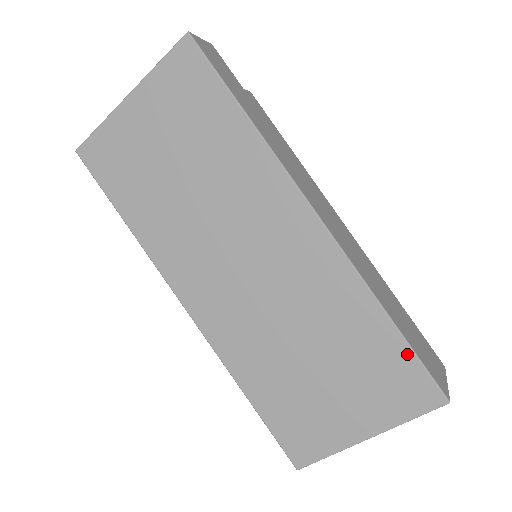
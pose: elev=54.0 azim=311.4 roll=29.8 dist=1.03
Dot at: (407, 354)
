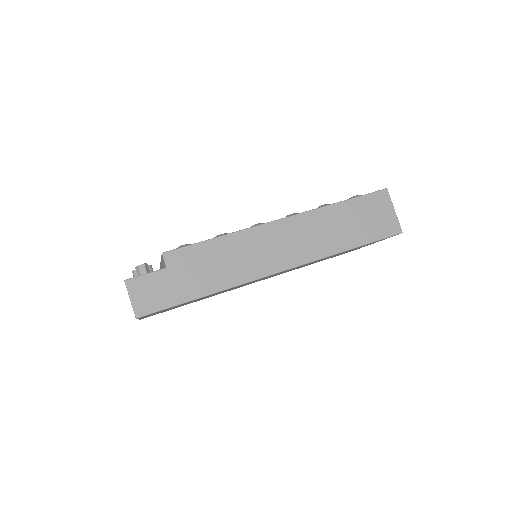
Dot at: occluded
